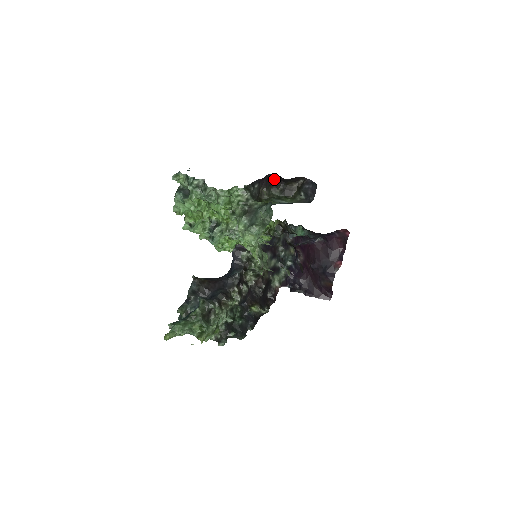
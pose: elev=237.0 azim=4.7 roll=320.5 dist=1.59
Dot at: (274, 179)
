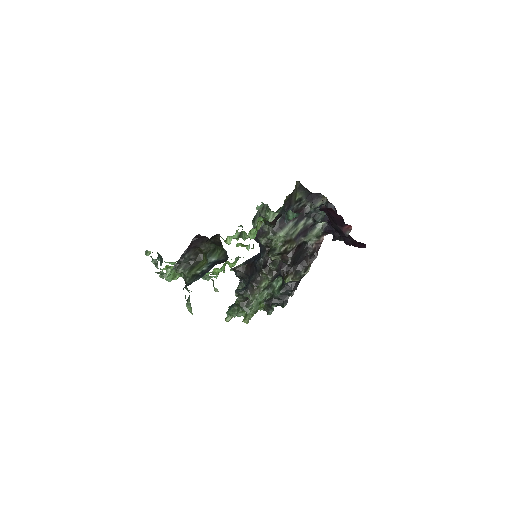
Dot at: (202, 236)
